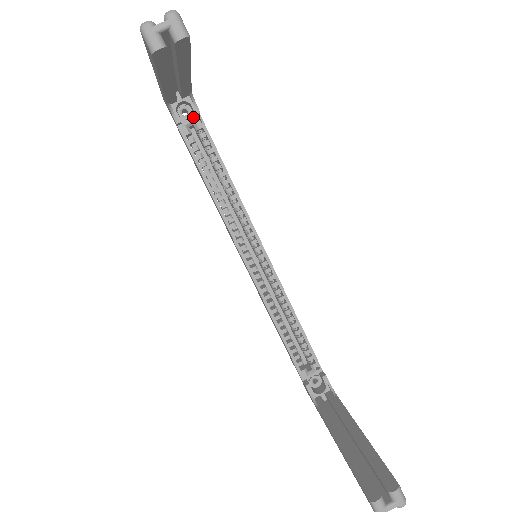
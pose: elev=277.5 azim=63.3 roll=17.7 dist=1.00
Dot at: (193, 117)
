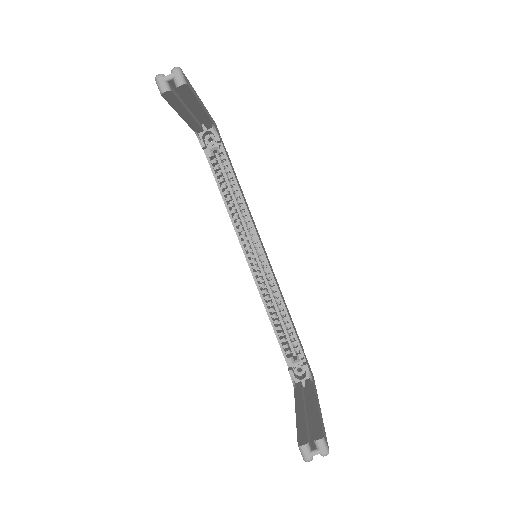
Dot at: (217, 144)
